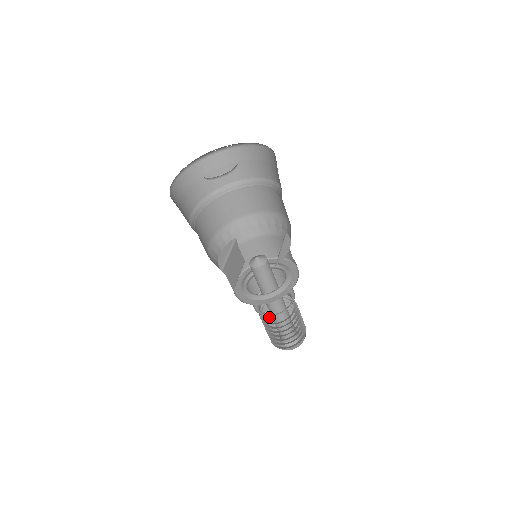
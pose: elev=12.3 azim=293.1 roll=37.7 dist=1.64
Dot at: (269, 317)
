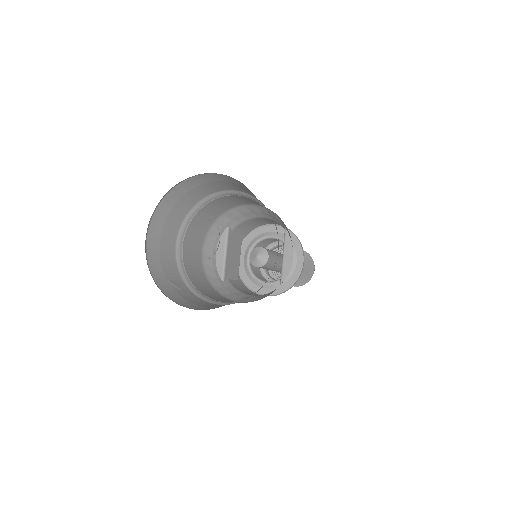
Dot at: occluded
